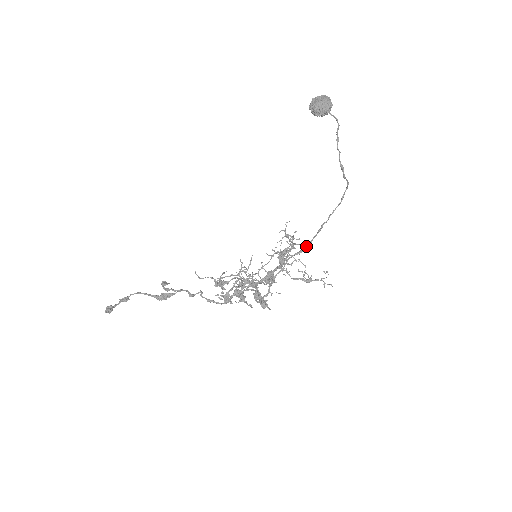
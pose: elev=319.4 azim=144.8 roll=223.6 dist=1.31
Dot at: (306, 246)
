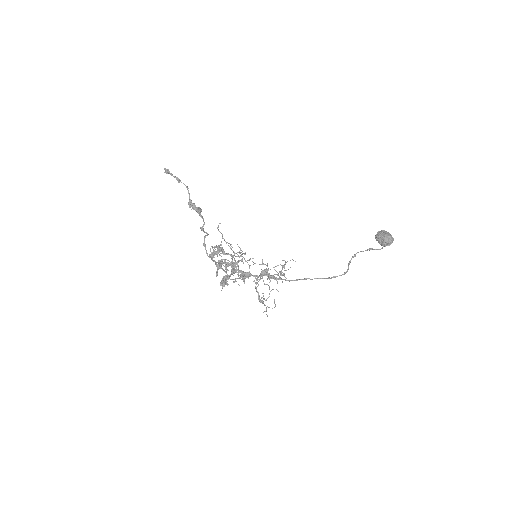
Dot at: (285, 279)
